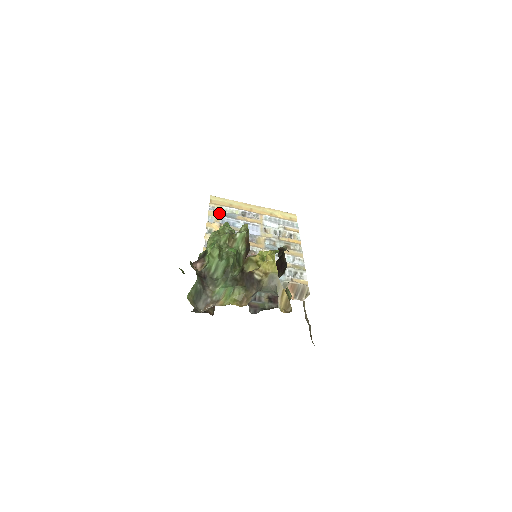
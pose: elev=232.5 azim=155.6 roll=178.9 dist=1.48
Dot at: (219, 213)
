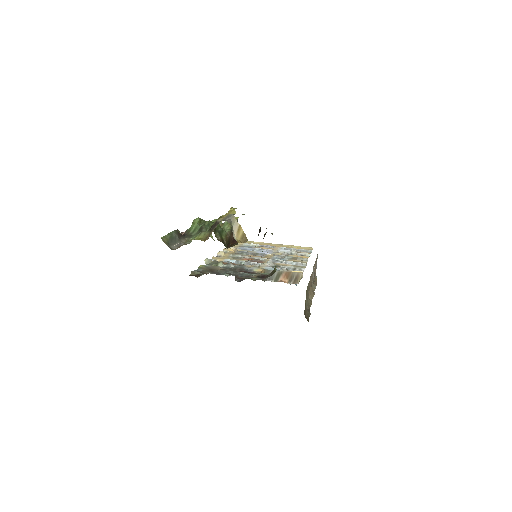
Dot at: (238, 245)
